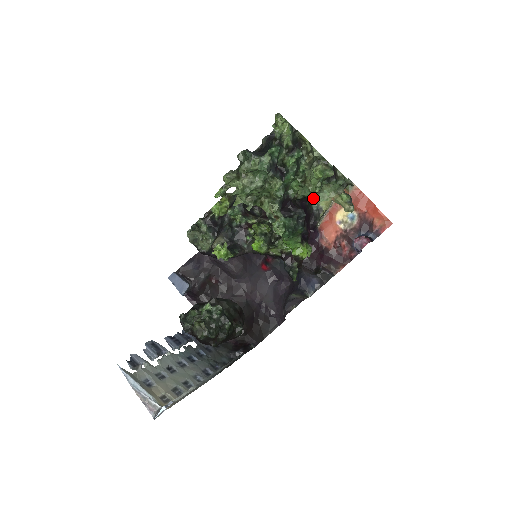
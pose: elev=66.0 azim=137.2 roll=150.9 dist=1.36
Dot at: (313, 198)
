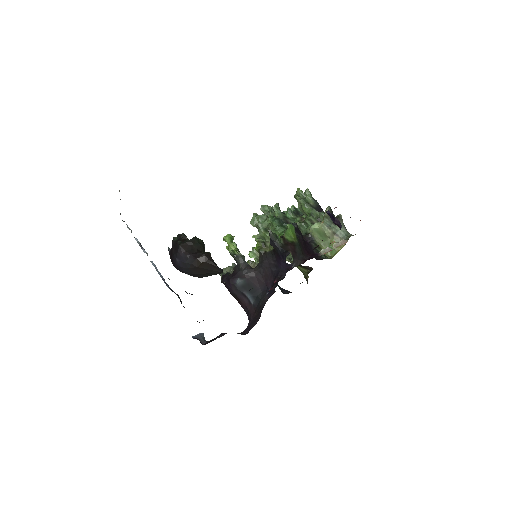
Dot at: (310, 229)
